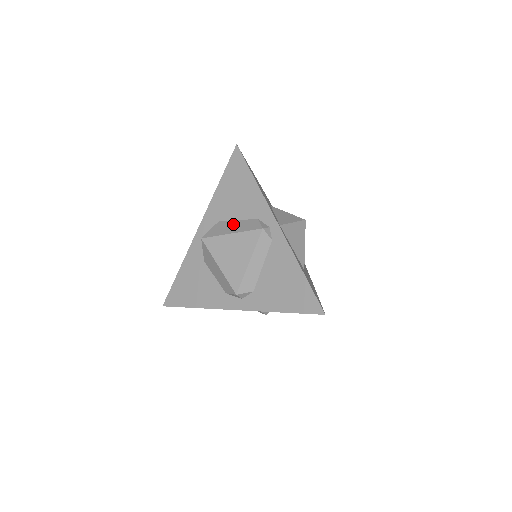
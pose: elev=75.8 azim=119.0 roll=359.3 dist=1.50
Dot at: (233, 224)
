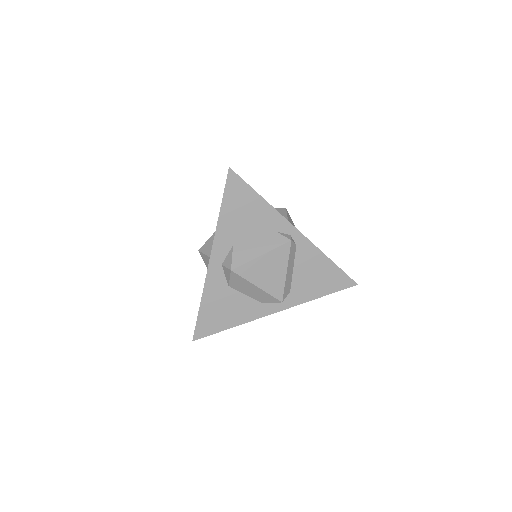
Dot at: (254, 245)
